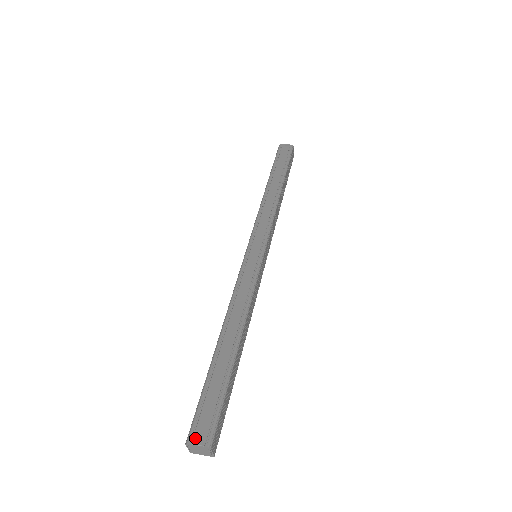
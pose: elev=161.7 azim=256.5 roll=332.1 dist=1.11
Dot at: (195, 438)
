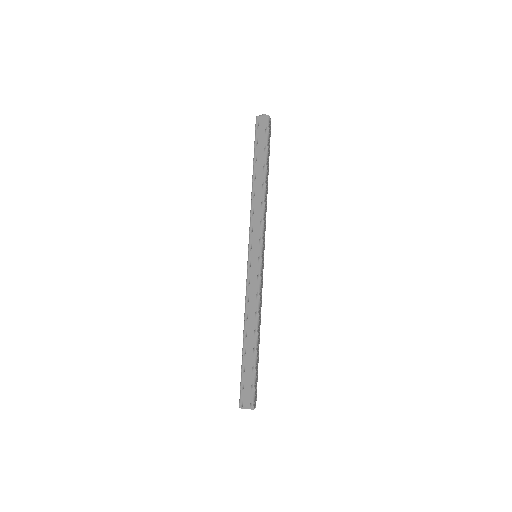
Dot at: (244, 404)
